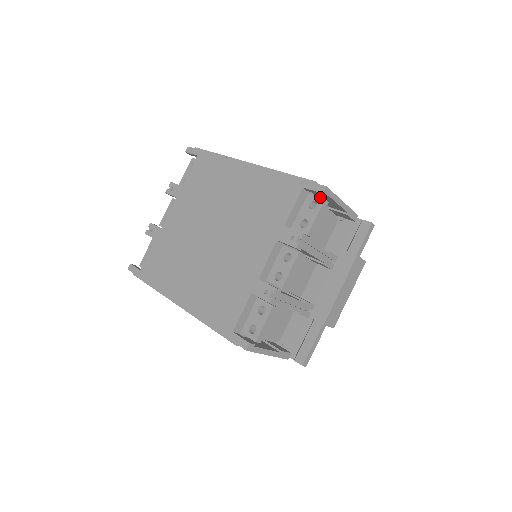
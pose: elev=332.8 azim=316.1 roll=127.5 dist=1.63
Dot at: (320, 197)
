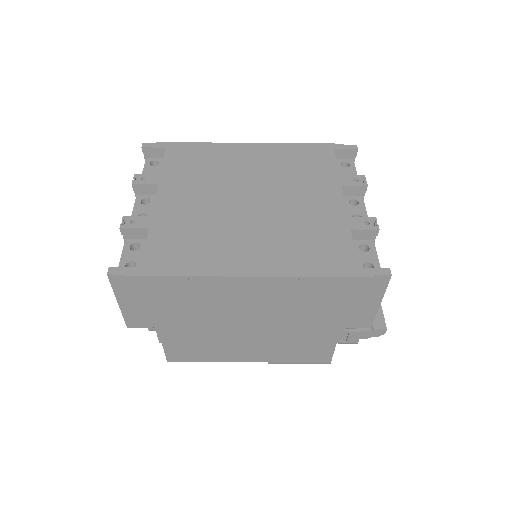
Dot at: (347, 159)
